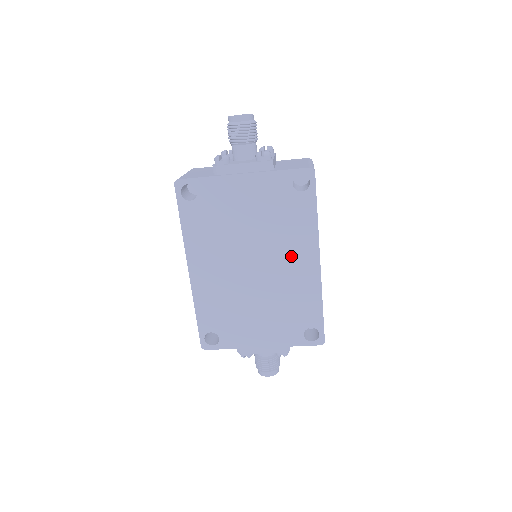
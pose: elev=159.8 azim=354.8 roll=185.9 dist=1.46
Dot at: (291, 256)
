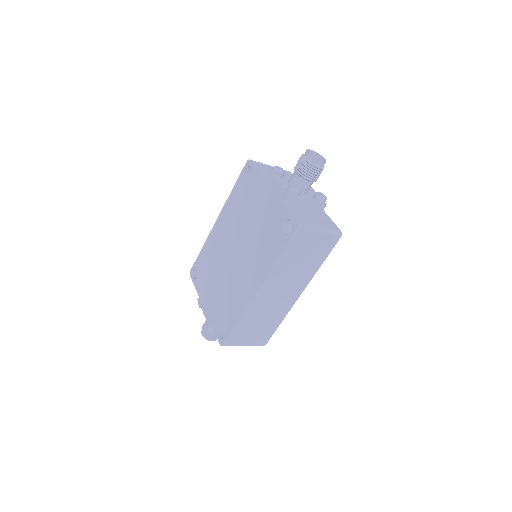
Dot at: (251, 269)
